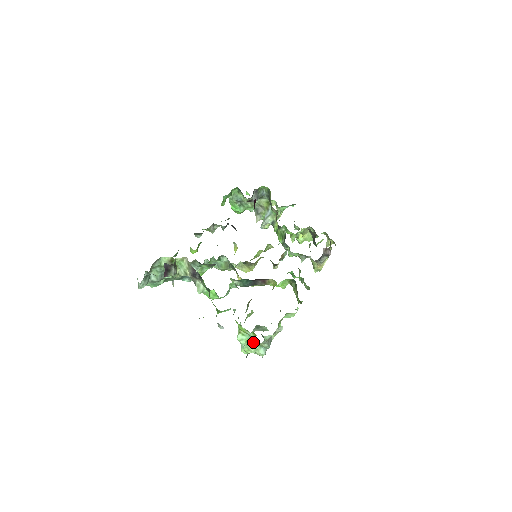
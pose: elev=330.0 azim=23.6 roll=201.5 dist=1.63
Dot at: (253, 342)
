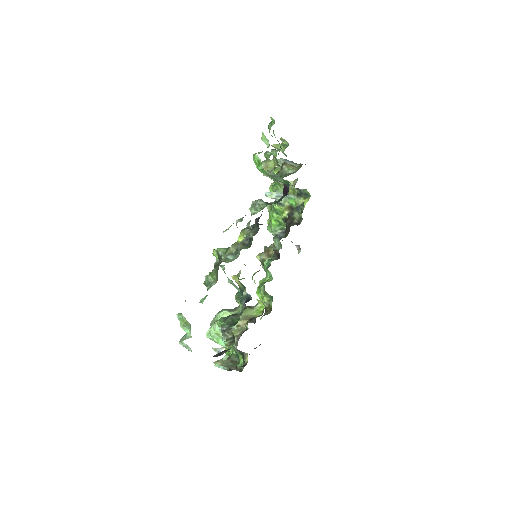
Dot at: occluded
